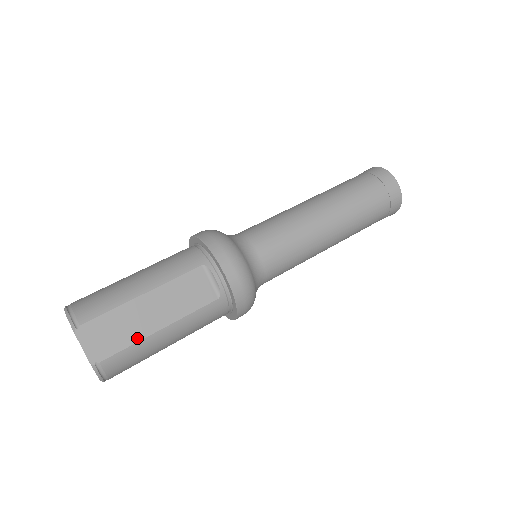
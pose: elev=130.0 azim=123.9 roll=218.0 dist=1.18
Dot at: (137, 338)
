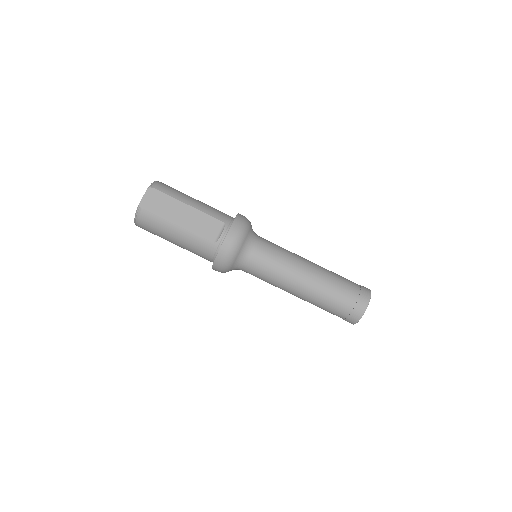
Dot at: (165, 217)
